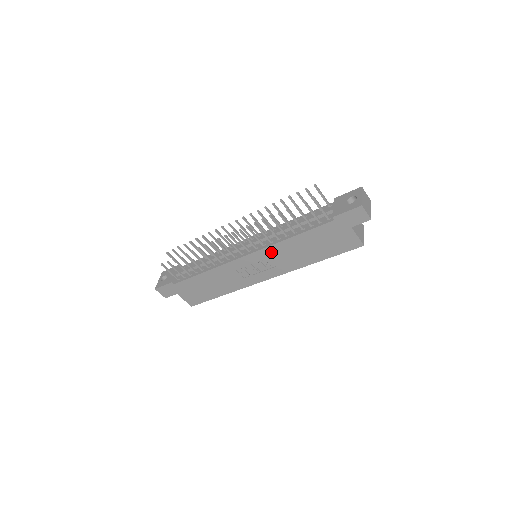
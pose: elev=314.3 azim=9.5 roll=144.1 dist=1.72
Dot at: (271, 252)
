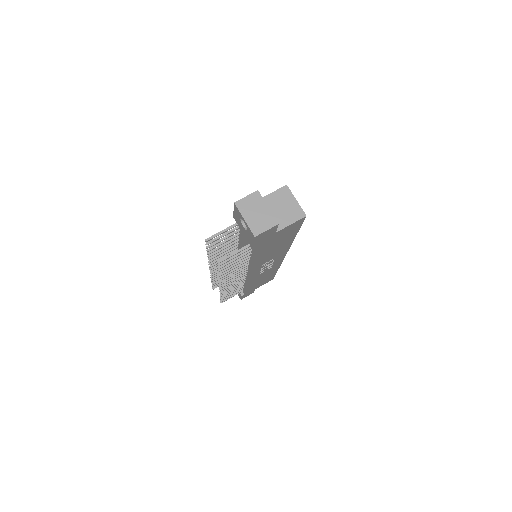
Dot at: (258, 265)
